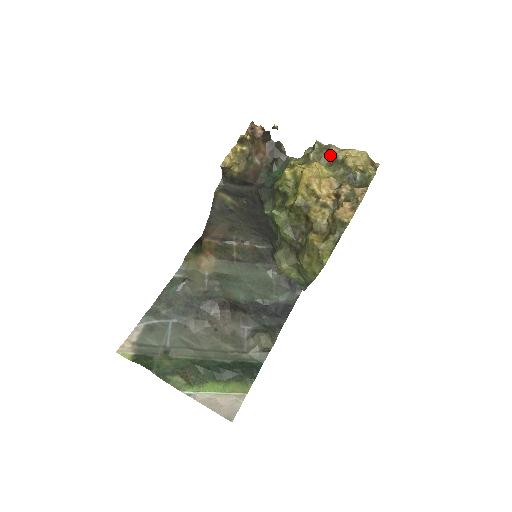
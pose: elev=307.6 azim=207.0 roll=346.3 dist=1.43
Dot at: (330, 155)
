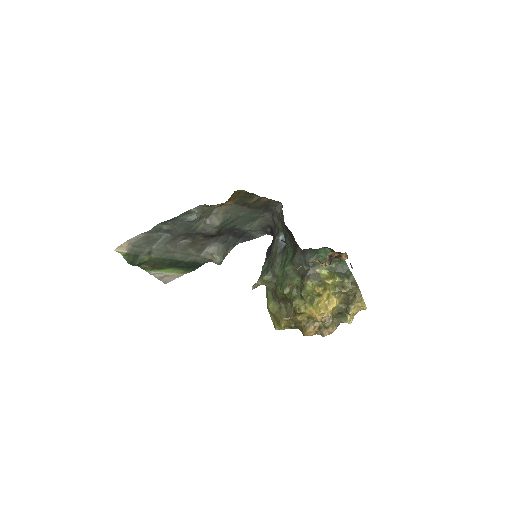
Dot at: (352, 296)
